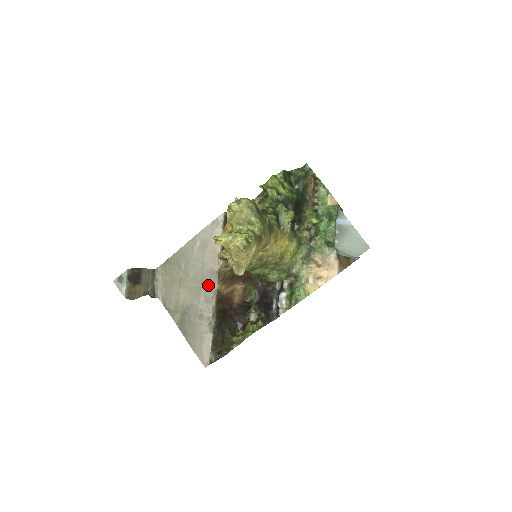
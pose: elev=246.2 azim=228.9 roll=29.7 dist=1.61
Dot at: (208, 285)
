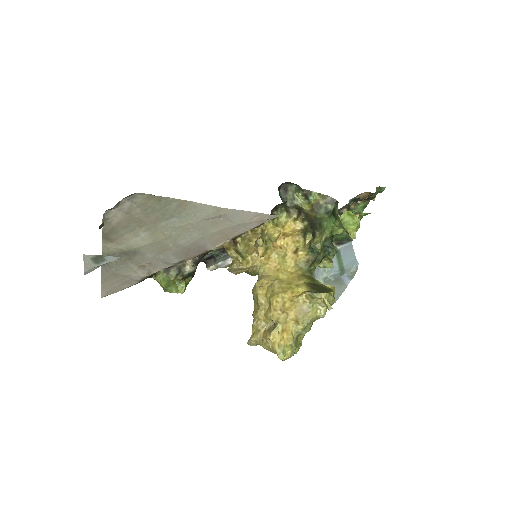
Dot at: (183, 254)
